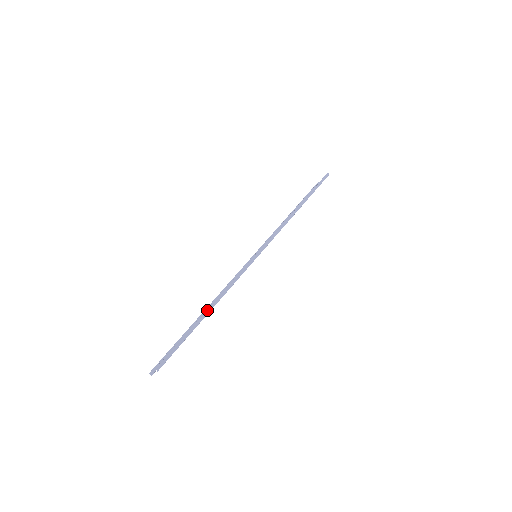
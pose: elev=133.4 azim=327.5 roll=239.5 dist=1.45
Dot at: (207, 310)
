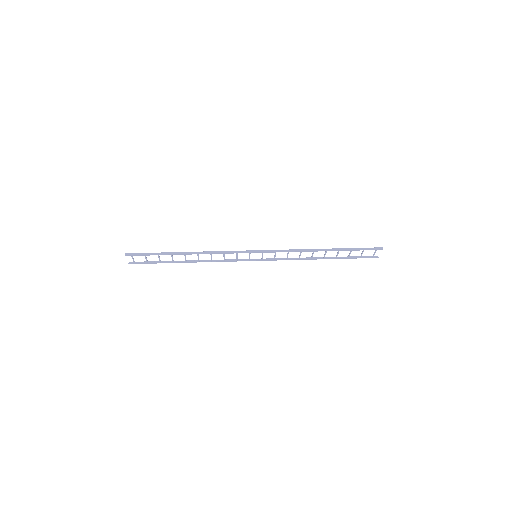
Dot at: (184, 252)
